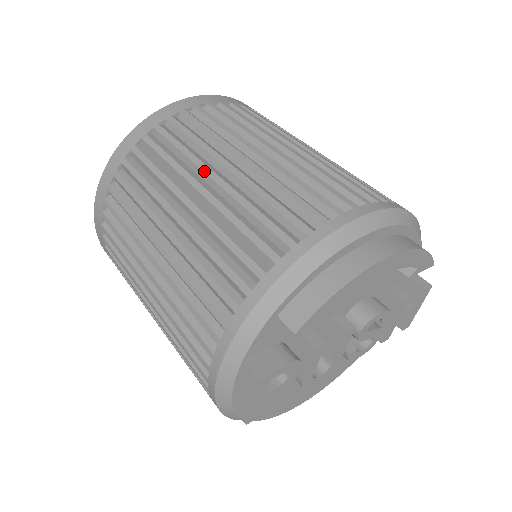
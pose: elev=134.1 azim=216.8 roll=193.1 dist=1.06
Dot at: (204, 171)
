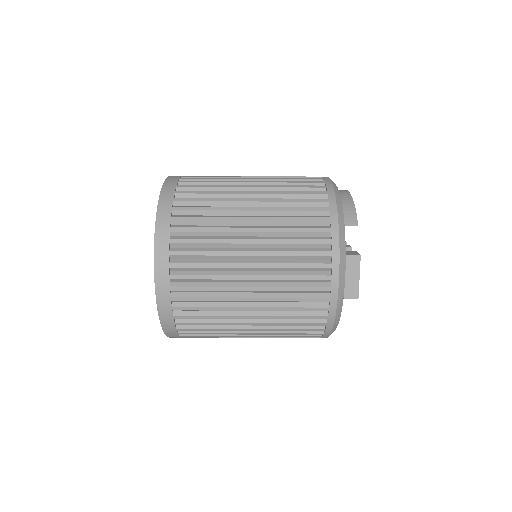
Dot at: (242, 193)
